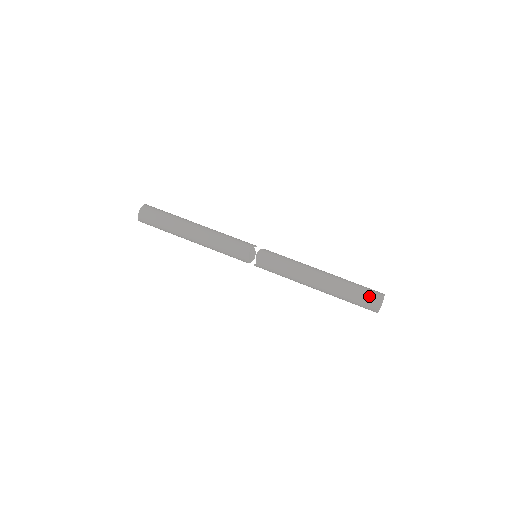
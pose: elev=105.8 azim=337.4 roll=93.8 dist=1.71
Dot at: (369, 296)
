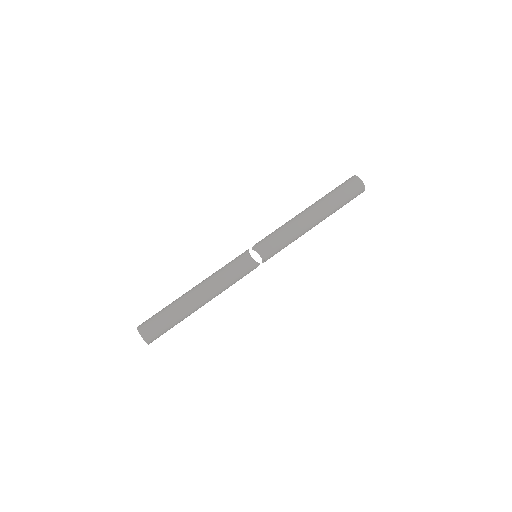
Dot at: (351, 187)
